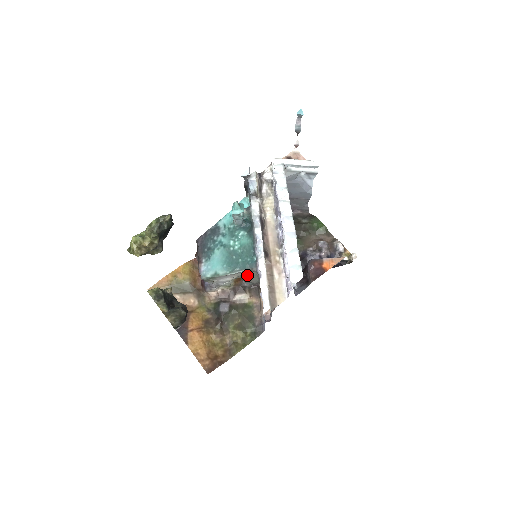
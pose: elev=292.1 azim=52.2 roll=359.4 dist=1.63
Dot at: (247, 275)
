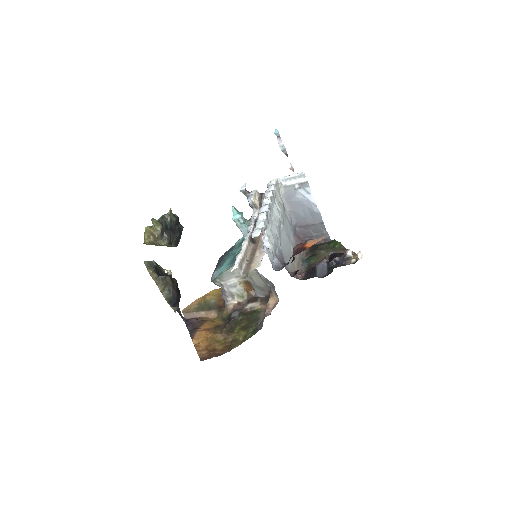
Dot at: (249, 275)
